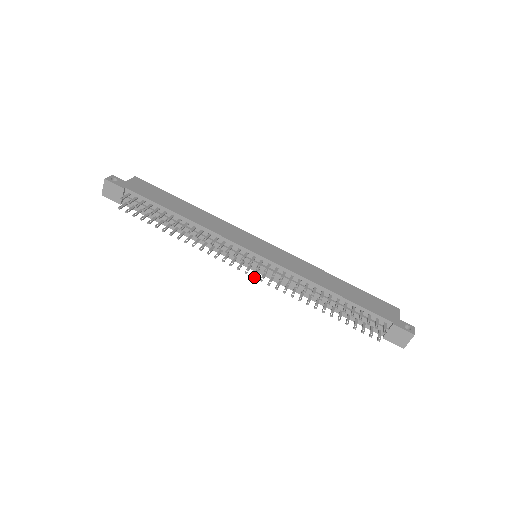
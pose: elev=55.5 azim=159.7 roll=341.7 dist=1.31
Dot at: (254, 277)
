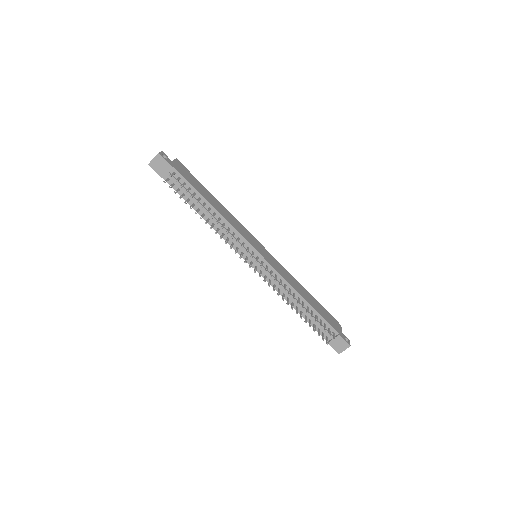
Dot at: (255, 272)
